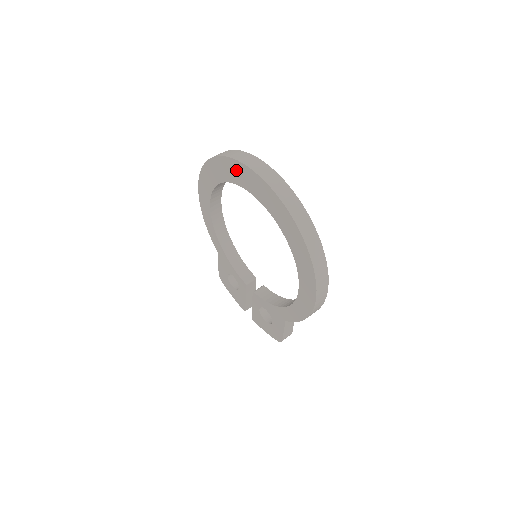
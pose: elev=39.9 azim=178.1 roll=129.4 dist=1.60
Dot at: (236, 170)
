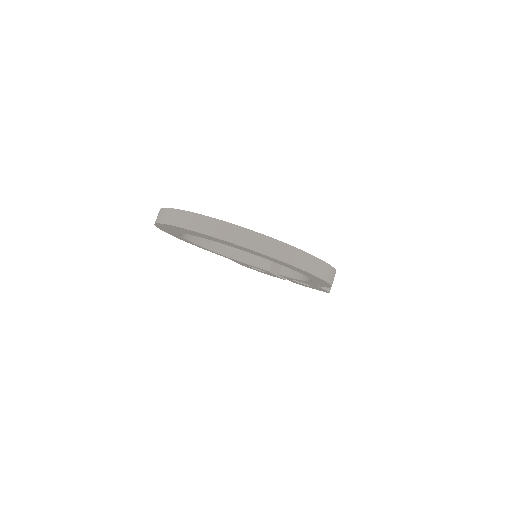
Dot at: occluded
